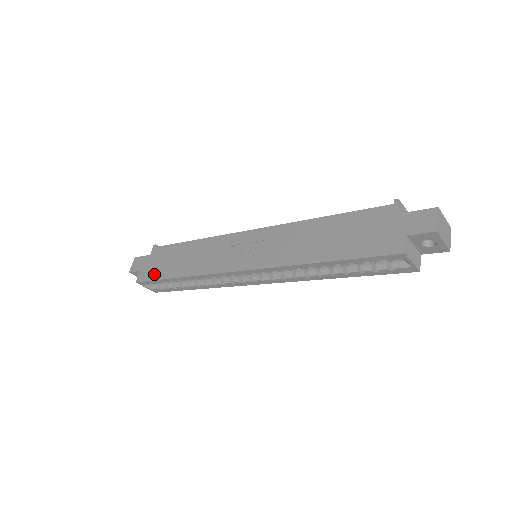
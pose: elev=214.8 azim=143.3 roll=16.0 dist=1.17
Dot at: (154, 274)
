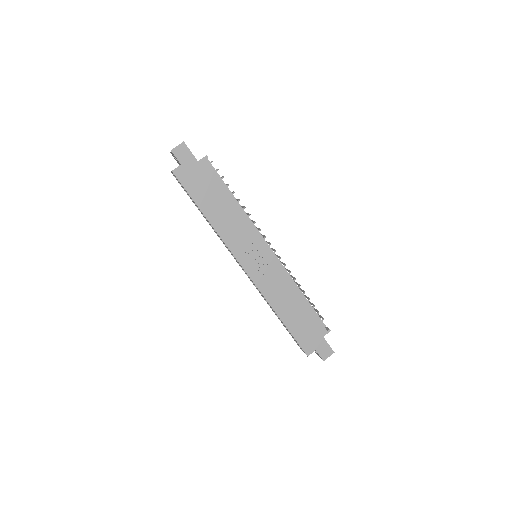
Dot at: (191, 188)
